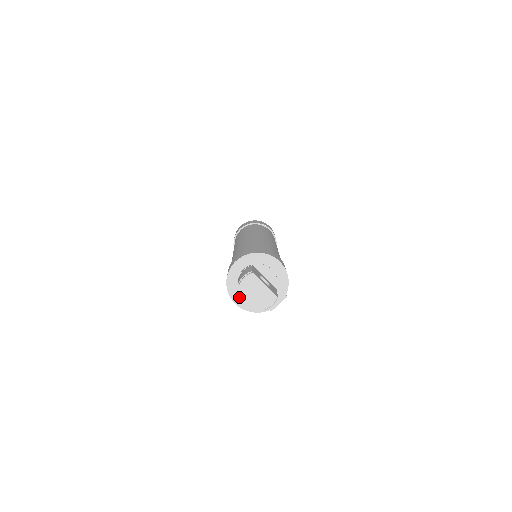
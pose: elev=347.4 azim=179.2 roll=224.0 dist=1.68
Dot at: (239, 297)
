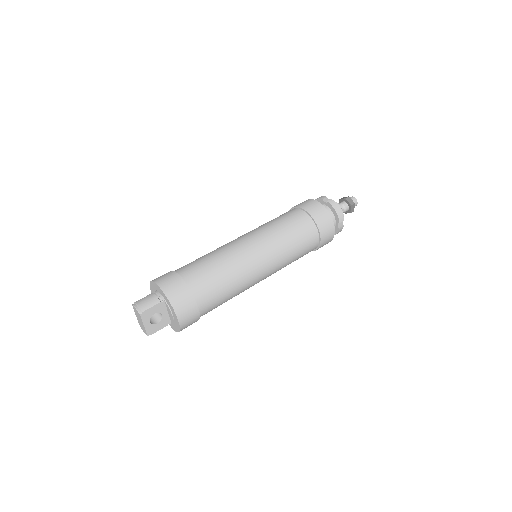
Dot at: occluded
